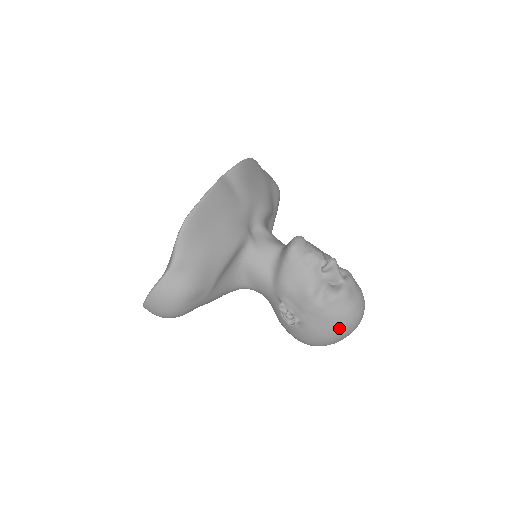
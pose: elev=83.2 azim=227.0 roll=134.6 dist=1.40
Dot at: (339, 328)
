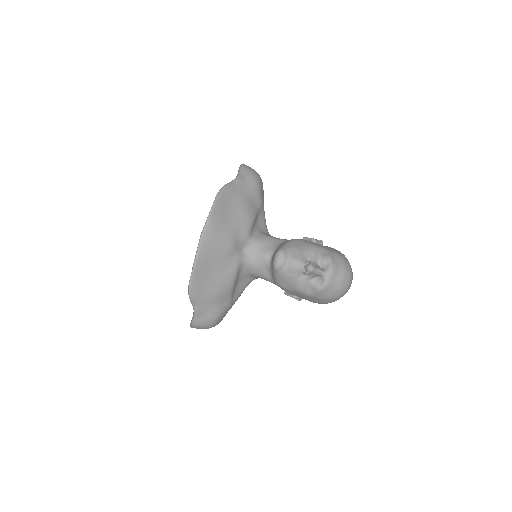
Dot at: (333, 300)
